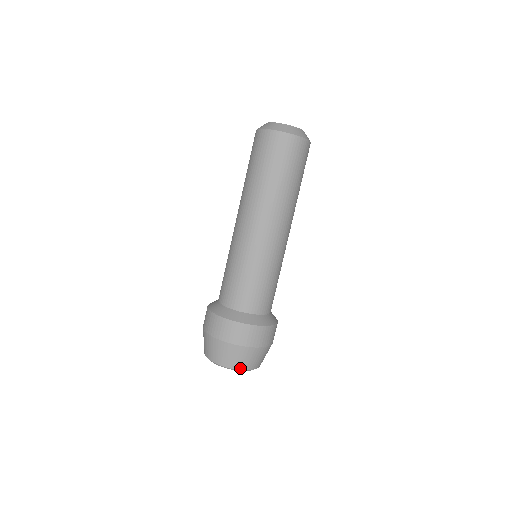
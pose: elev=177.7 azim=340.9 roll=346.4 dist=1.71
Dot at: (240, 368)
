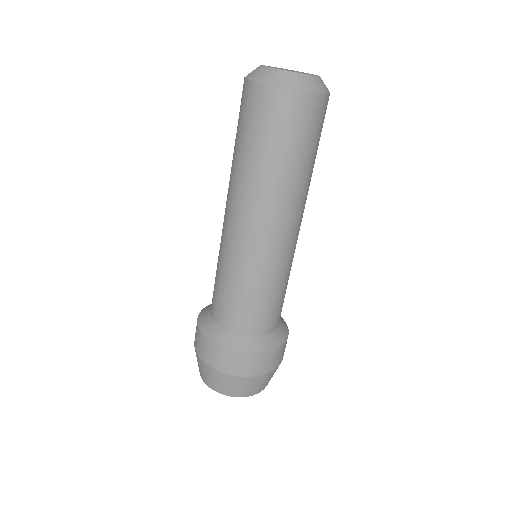
Dot at: (211, 386)
